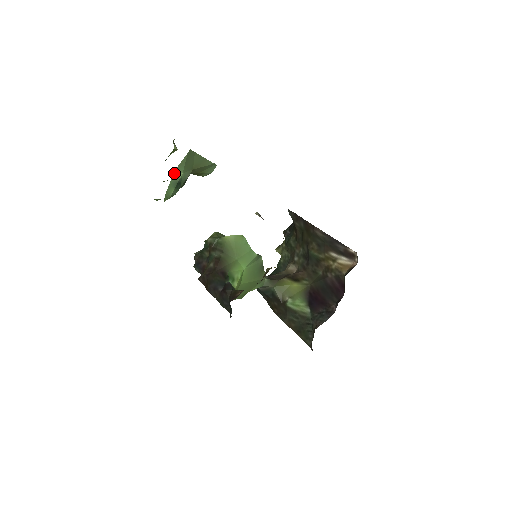
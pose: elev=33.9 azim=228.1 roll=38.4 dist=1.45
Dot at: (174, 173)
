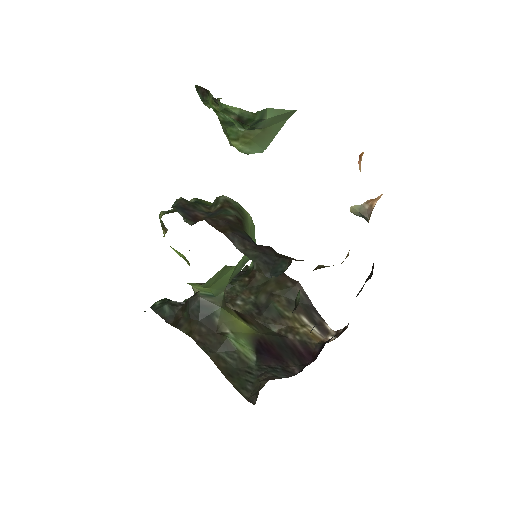
Dot at: (266, 109)
